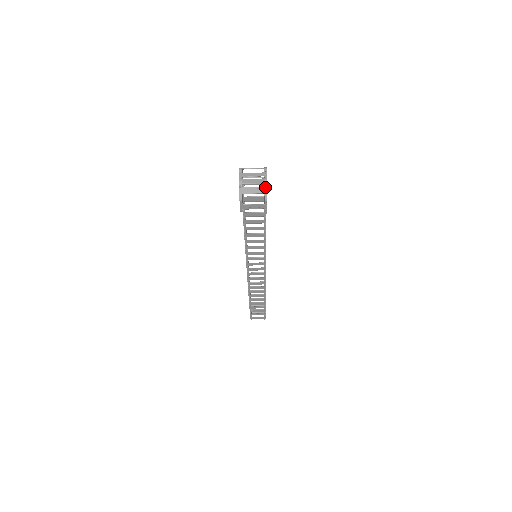
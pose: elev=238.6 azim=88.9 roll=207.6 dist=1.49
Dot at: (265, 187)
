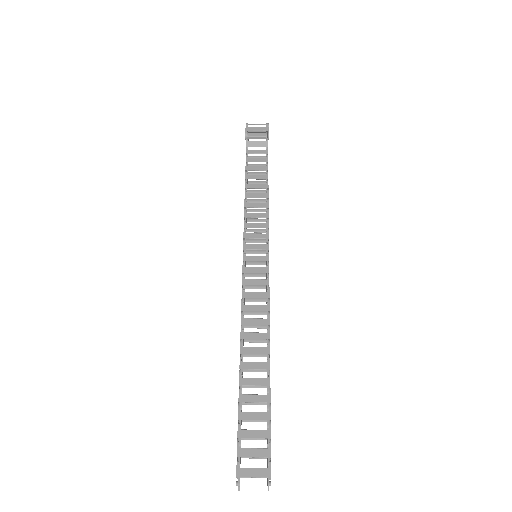
Dot at: occluded
